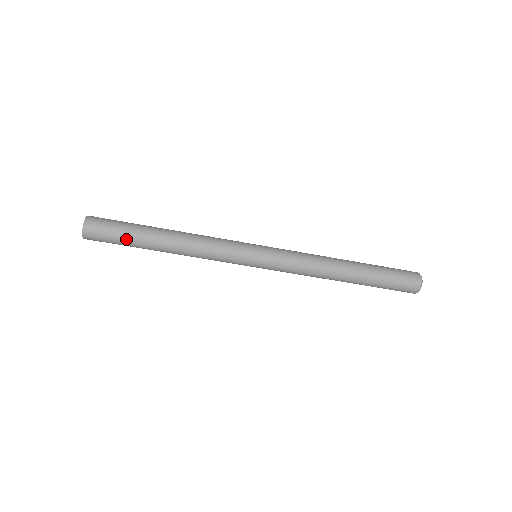
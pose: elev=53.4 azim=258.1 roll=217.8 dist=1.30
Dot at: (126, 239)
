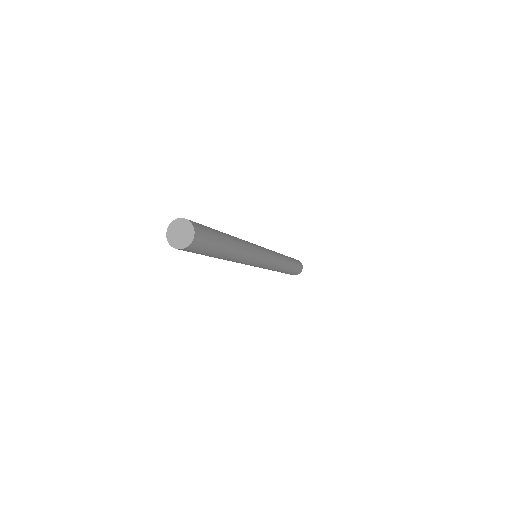
Dot at: (206, 255)
